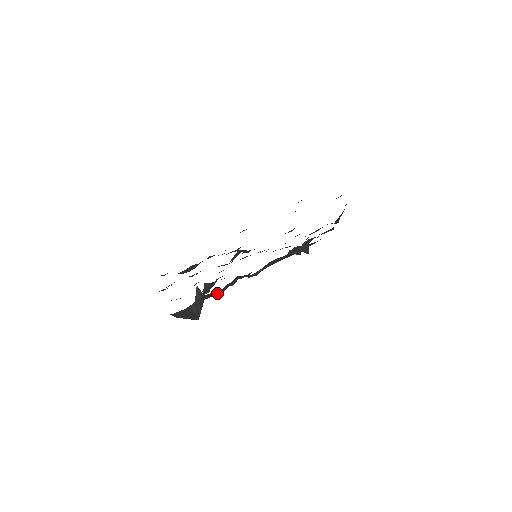
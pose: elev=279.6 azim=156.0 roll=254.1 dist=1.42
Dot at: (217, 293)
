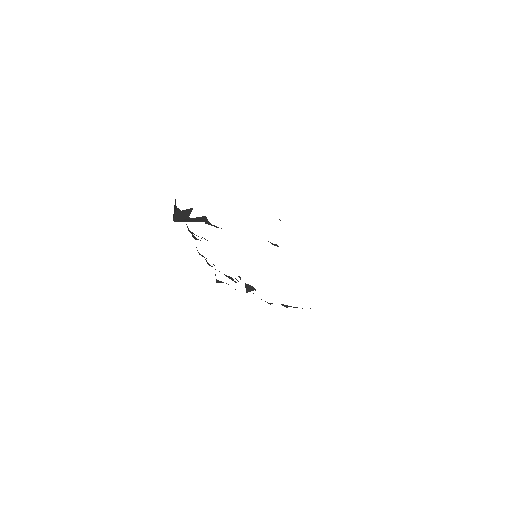
Dot at: occluded
